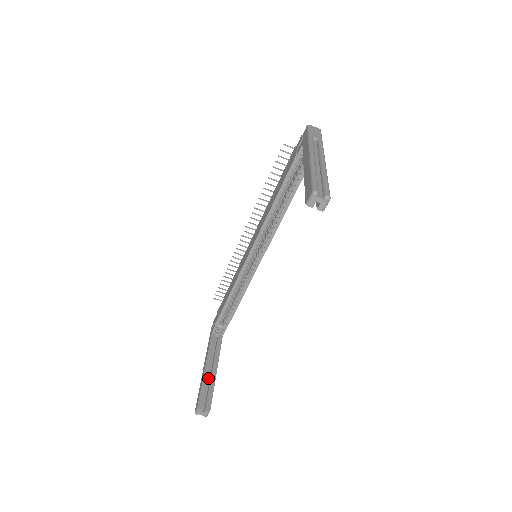
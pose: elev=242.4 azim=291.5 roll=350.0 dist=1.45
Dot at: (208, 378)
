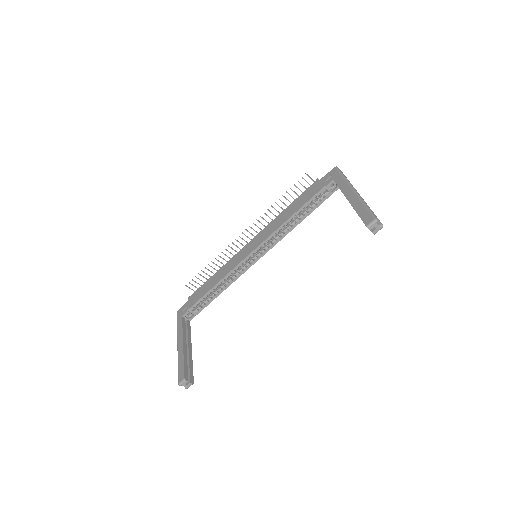
Dot at: occluded
